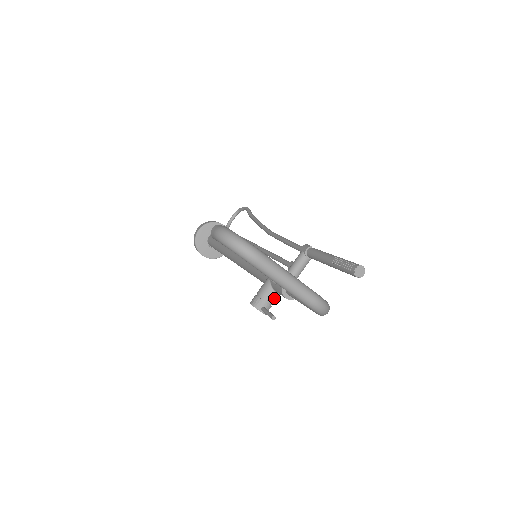
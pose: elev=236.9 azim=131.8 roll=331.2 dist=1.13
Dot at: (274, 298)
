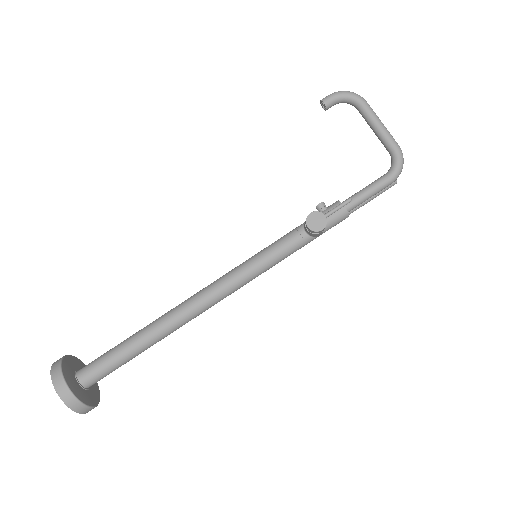
Dot at: occluded
